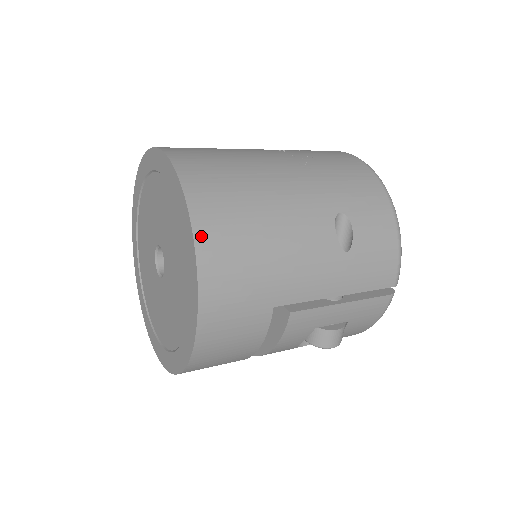
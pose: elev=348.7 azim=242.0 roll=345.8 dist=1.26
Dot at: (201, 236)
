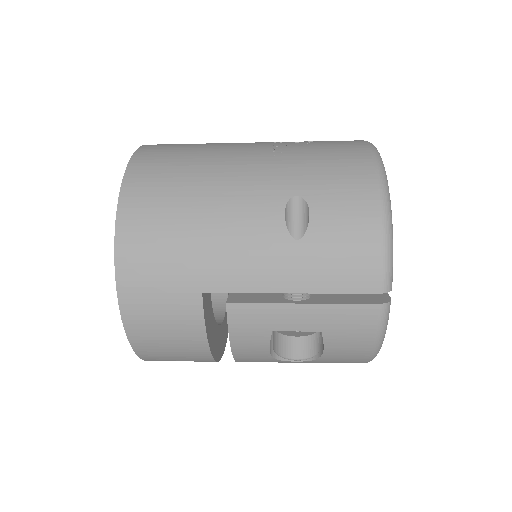
Dot at: (124, 211)
